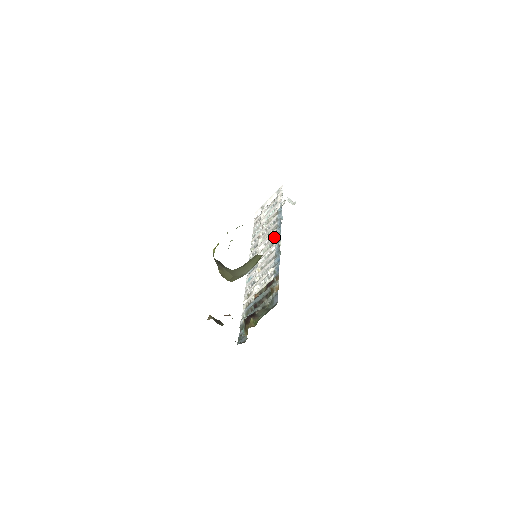
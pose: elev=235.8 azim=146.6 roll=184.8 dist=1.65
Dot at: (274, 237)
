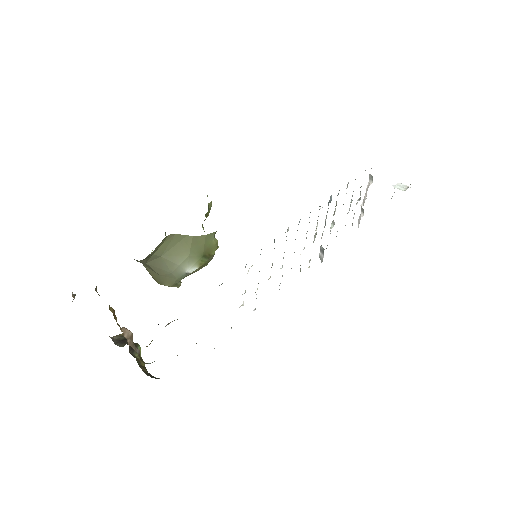
Dot at: occluded
